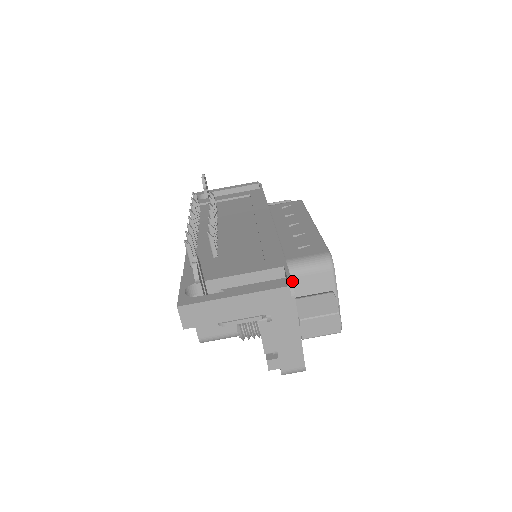
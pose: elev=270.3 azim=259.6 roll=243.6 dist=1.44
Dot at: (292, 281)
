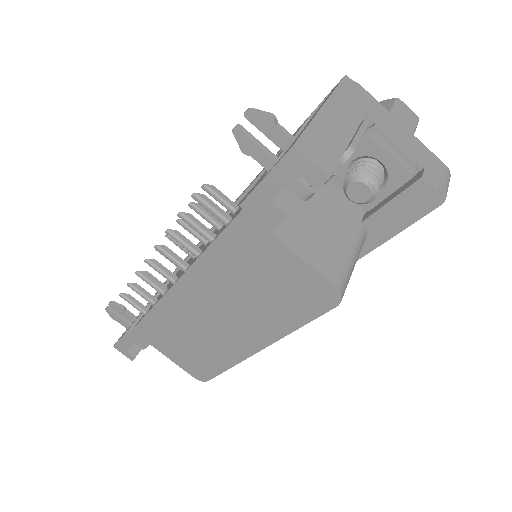
Dot at: occluded
